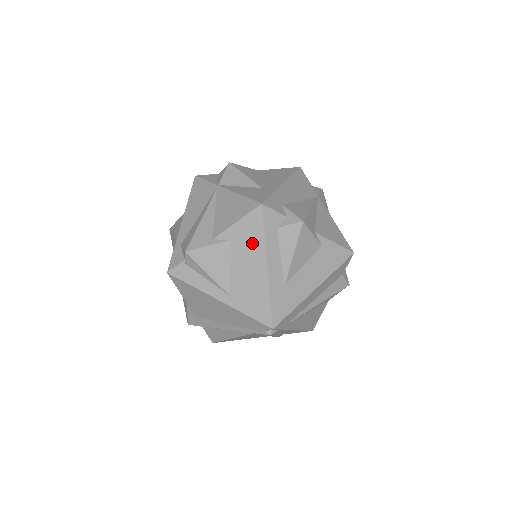
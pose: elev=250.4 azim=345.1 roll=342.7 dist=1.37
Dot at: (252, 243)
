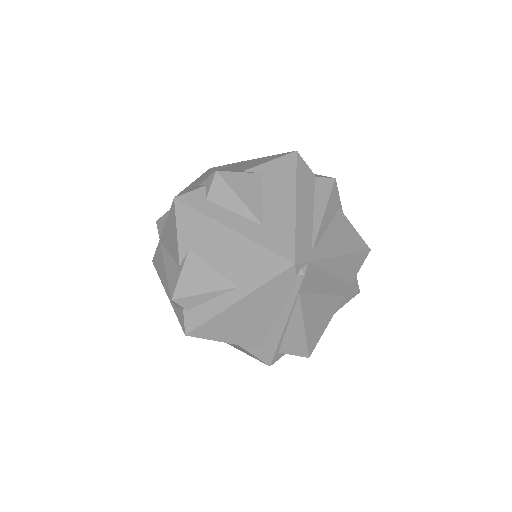
Dot at: (202, 230)
